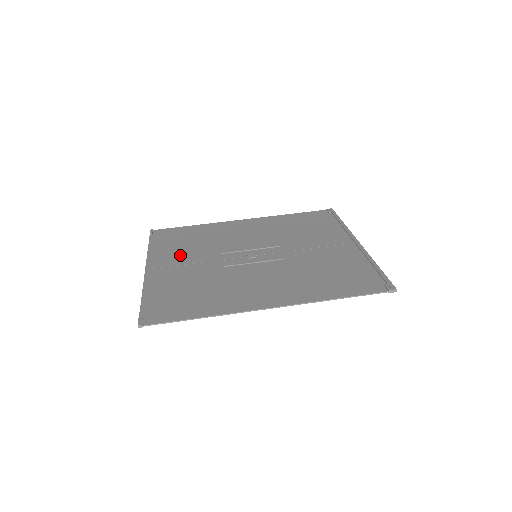
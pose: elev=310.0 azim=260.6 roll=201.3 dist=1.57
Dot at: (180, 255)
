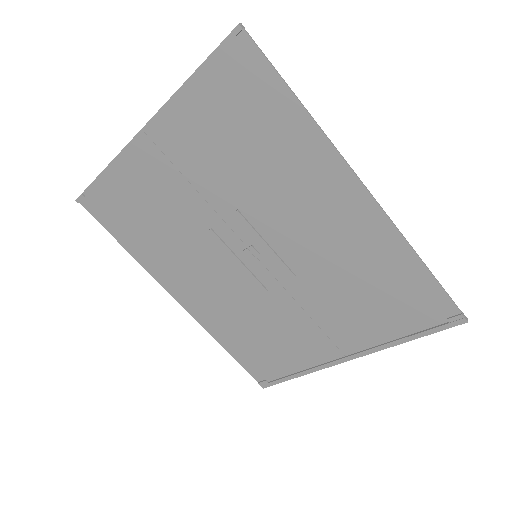
Dot at: (199, 154)
